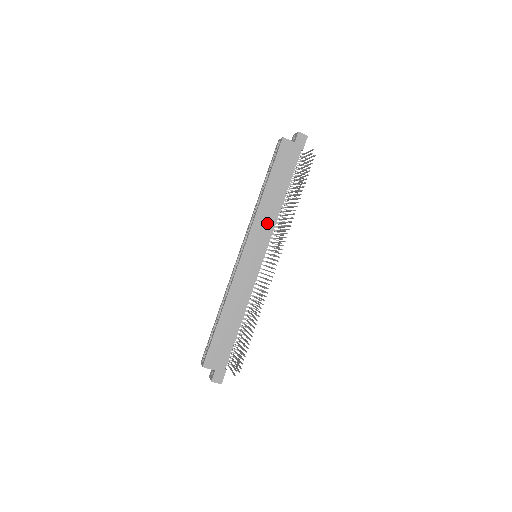
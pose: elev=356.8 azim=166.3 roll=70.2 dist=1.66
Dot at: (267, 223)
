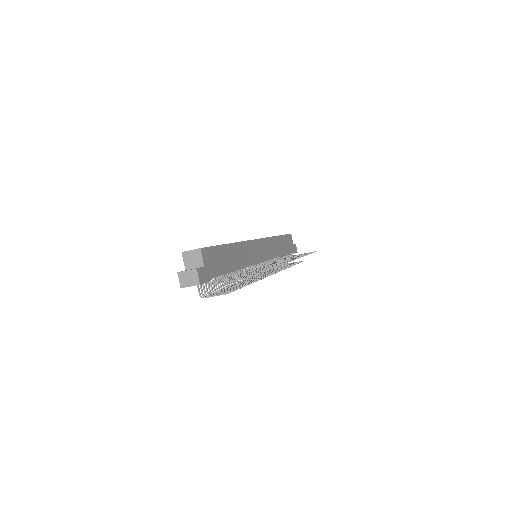
Dot at: (272, 250)
